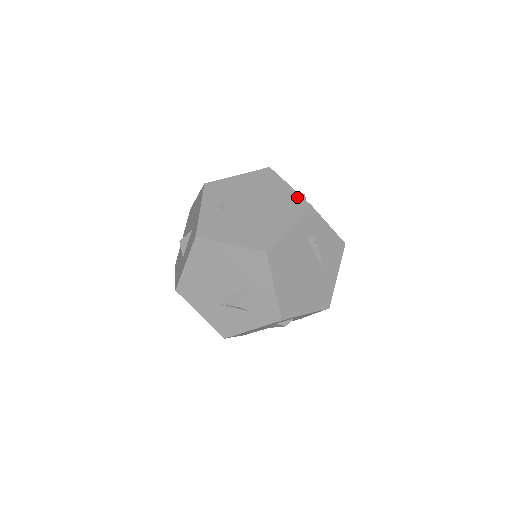
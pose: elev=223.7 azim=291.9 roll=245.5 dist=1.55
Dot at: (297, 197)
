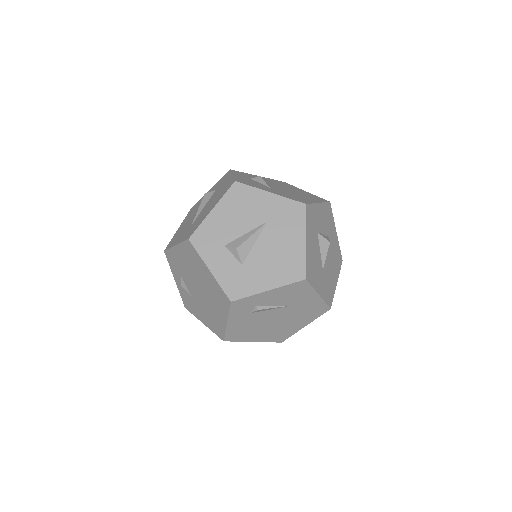
Dot at: (219, 288)
